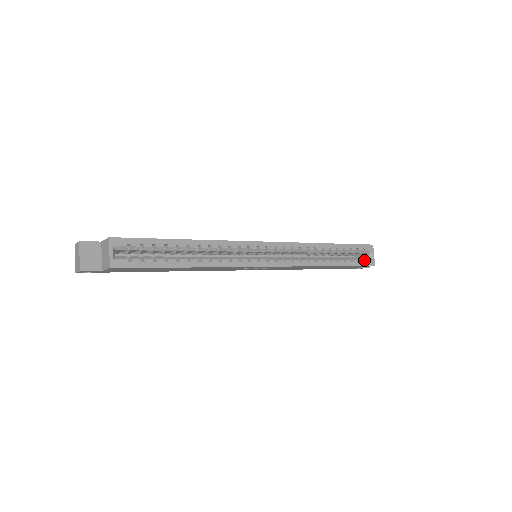
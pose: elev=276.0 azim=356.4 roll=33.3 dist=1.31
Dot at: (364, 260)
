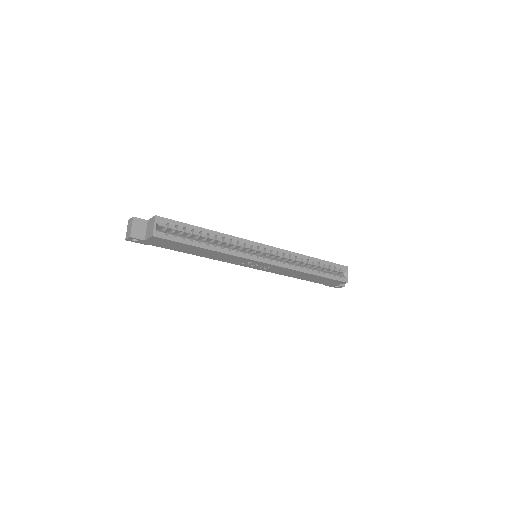
Dot at: (340, 277)
